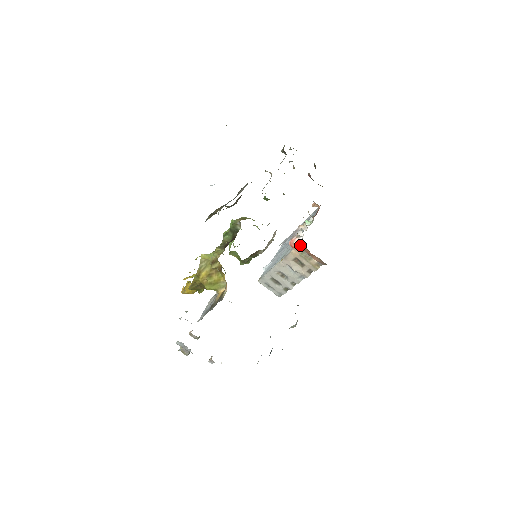
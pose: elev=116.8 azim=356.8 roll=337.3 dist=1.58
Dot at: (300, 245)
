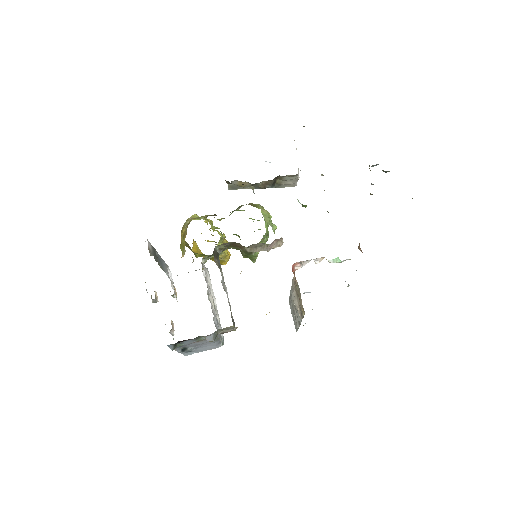
Dot at: (294, 272)
